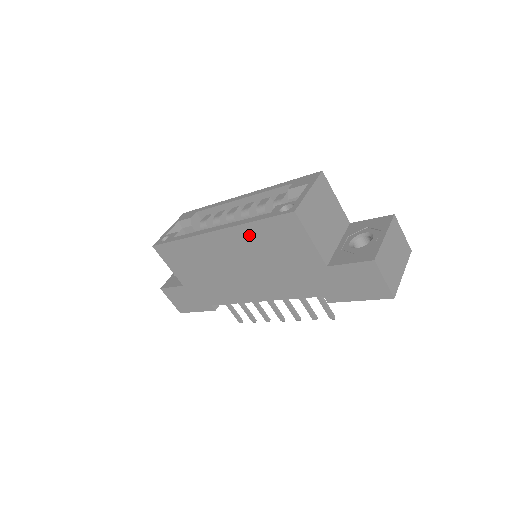
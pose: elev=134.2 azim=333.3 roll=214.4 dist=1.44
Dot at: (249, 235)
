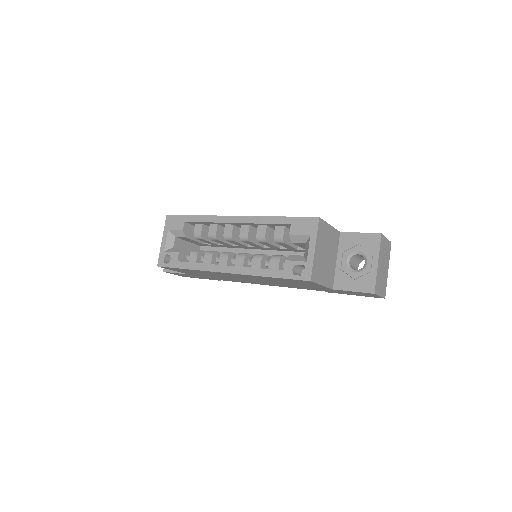
Dot at: (263, 278)
